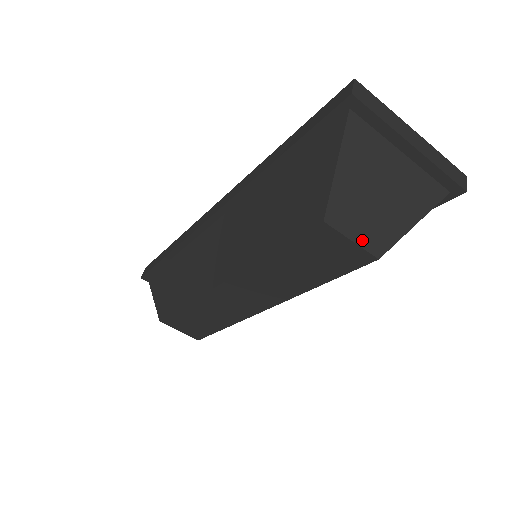
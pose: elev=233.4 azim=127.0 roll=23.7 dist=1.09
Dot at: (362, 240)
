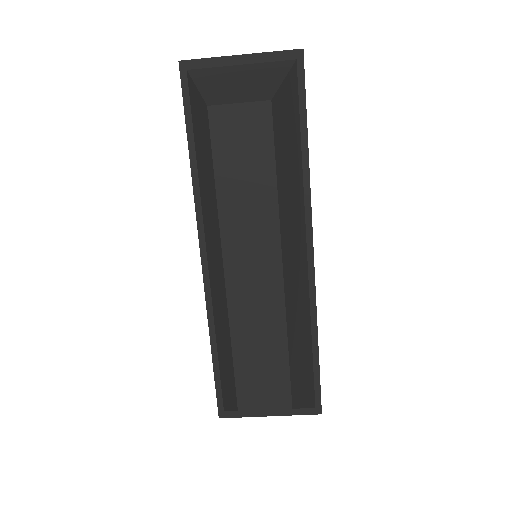
Dot at: (247, 100)
